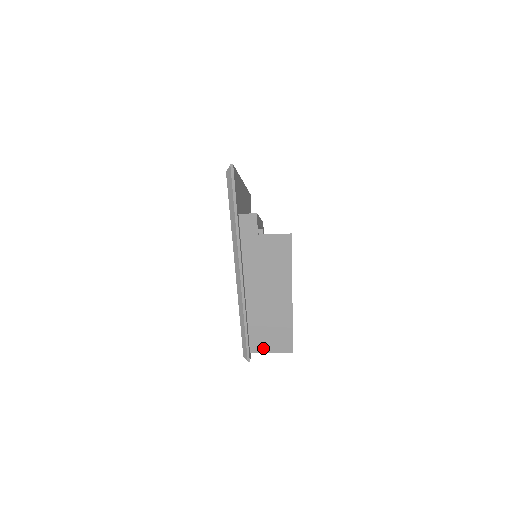
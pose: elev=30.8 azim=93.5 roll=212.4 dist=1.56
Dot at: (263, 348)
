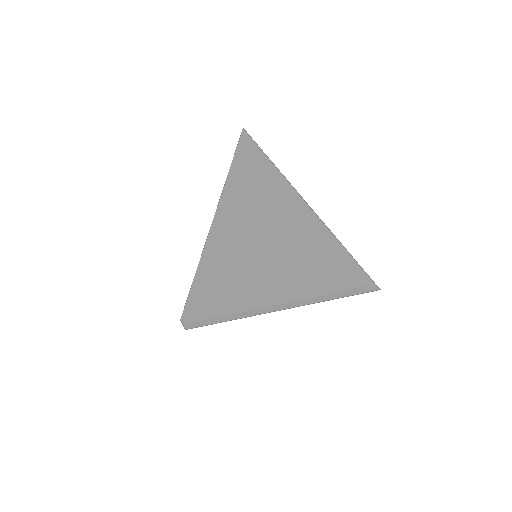
Dot at: occluded
